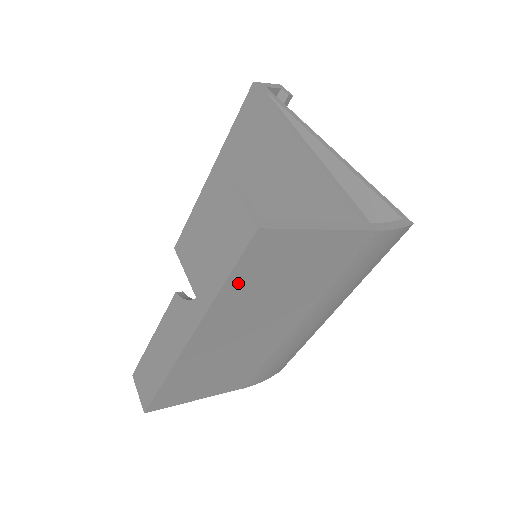
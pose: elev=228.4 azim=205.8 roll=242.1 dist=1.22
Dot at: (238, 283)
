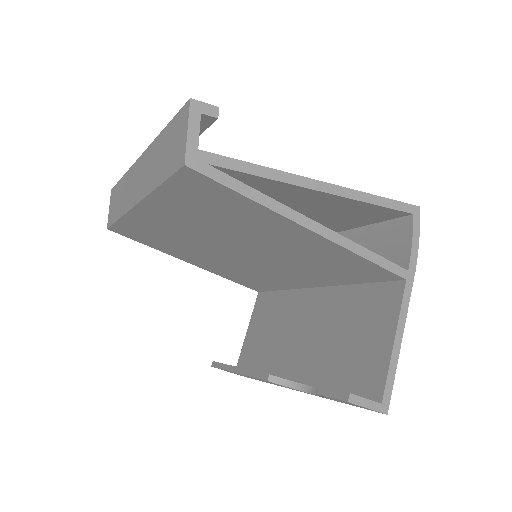
Dot at: occluded
